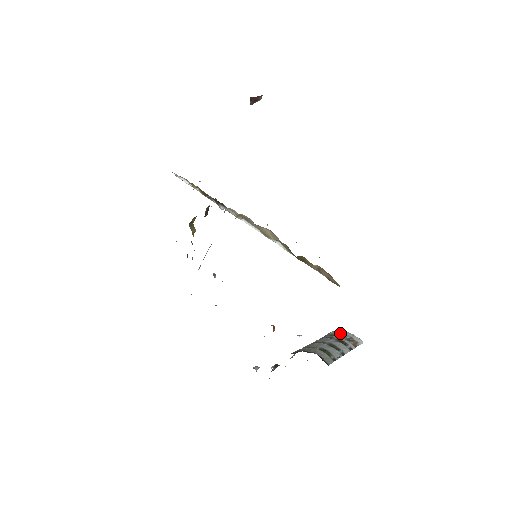
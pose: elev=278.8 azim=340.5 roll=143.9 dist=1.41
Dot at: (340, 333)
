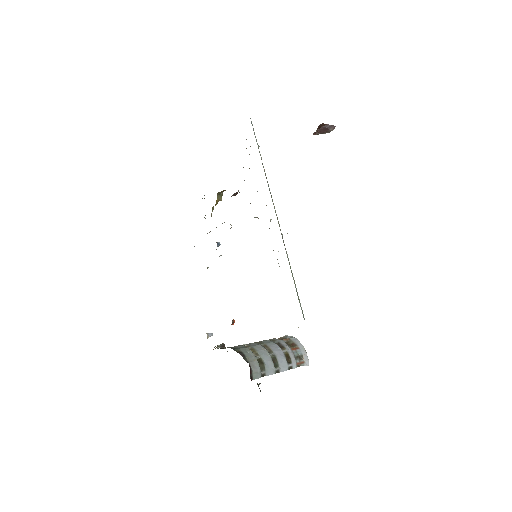
Dot at: (297, 345)
